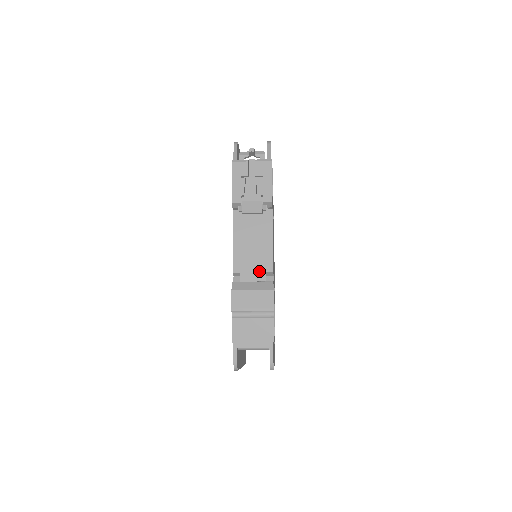
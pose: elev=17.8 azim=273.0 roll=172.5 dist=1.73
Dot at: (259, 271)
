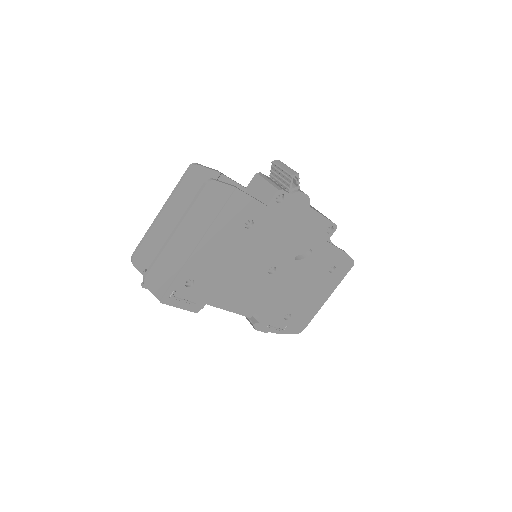
Dot at: occluded
